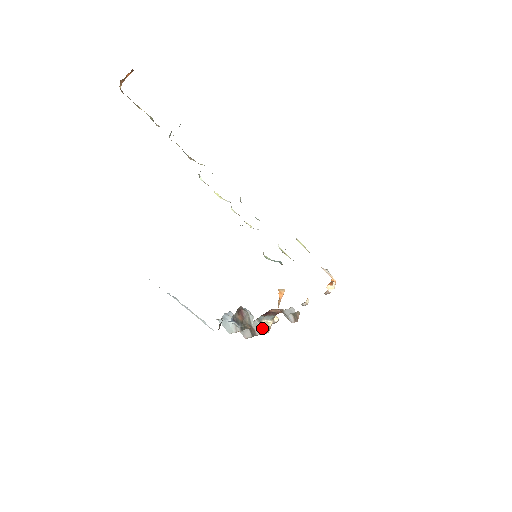
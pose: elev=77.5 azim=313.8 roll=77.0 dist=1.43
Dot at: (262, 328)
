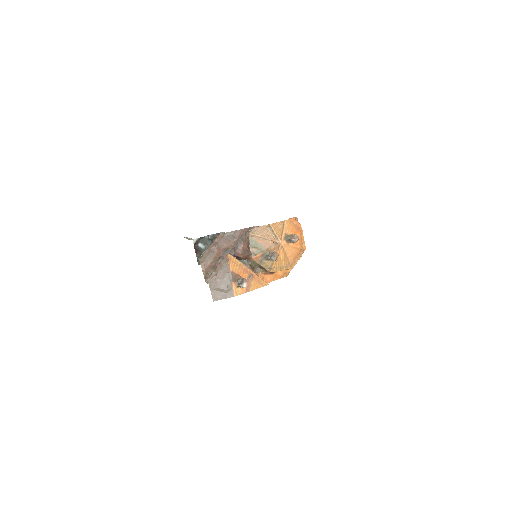
Dot at: occluded
